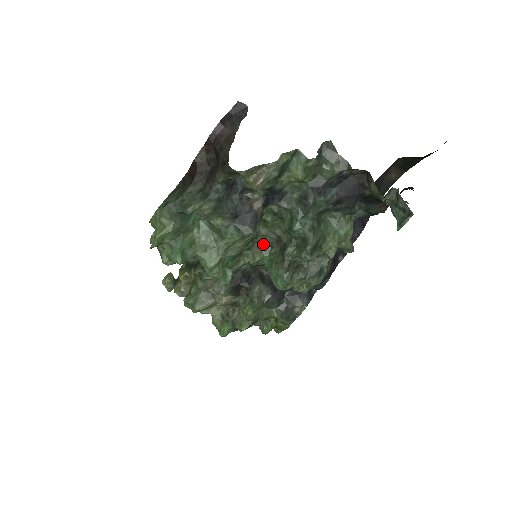
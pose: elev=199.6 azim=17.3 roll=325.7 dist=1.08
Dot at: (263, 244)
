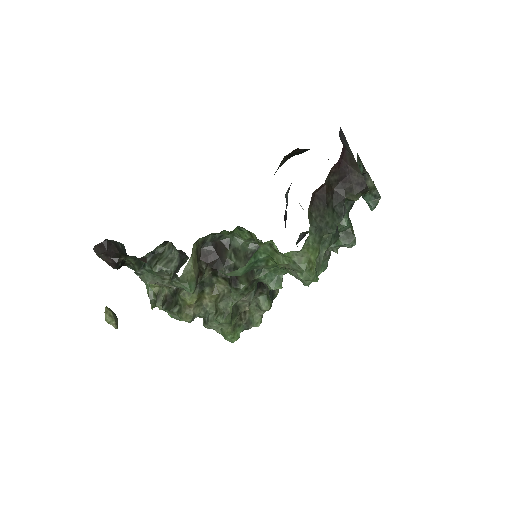
Dot at: occluded
